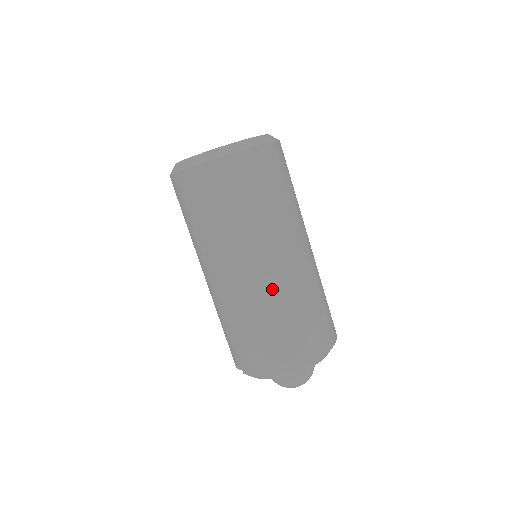
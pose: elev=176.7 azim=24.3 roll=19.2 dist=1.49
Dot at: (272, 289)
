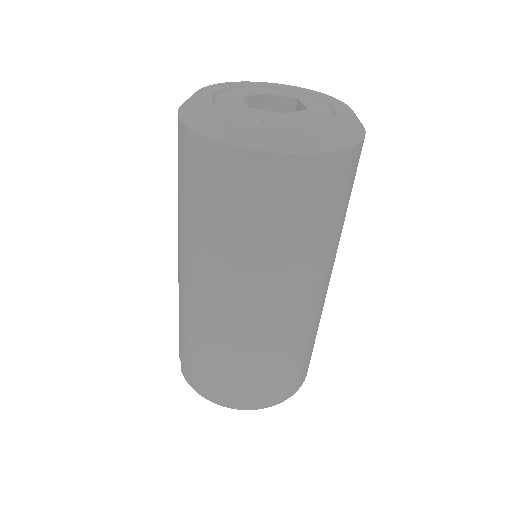
Dot at: (246, 332)
